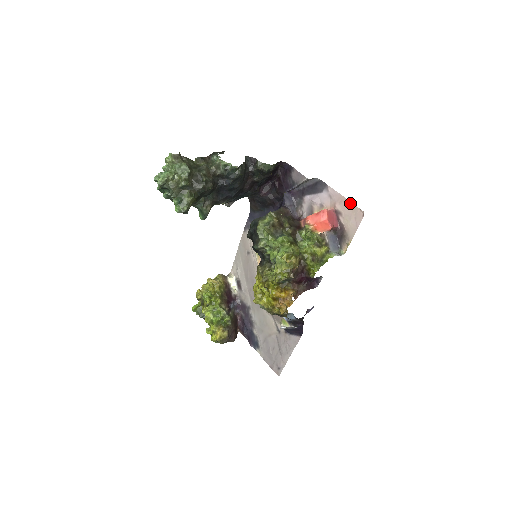
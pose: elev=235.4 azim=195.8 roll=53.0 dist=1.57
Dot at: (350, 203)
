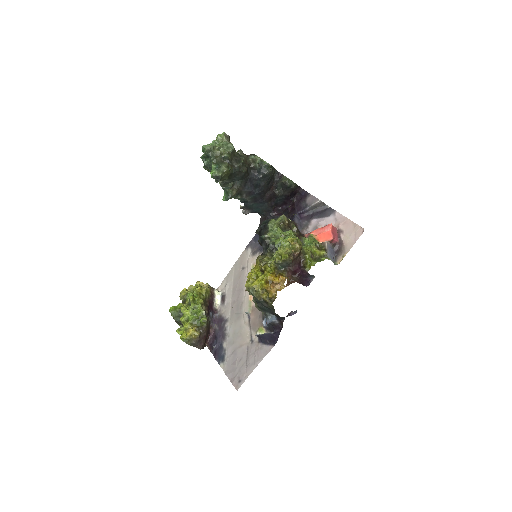
Dot at: (353, 223)
